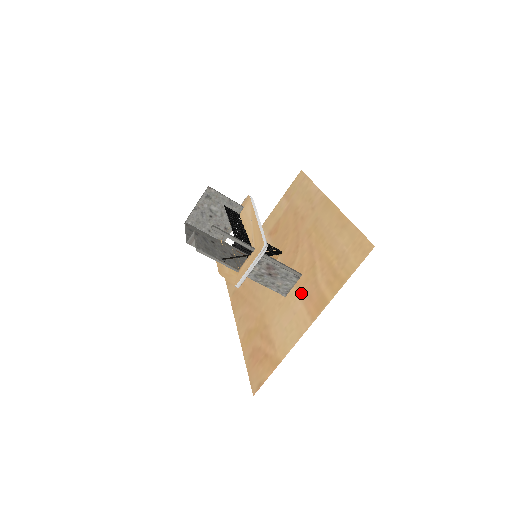
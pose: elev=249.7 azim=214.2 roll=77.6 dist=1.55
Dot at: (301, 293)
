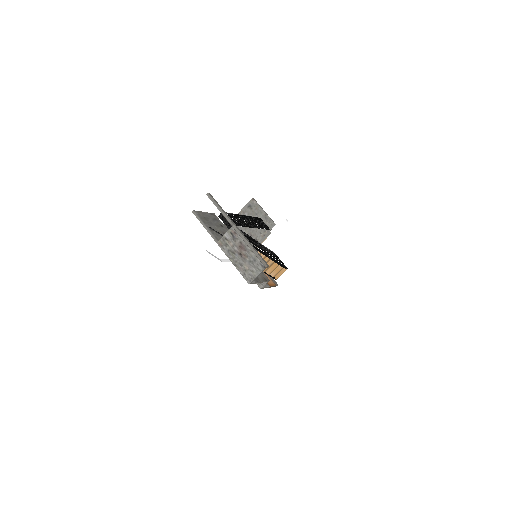
Dot at: occluded
